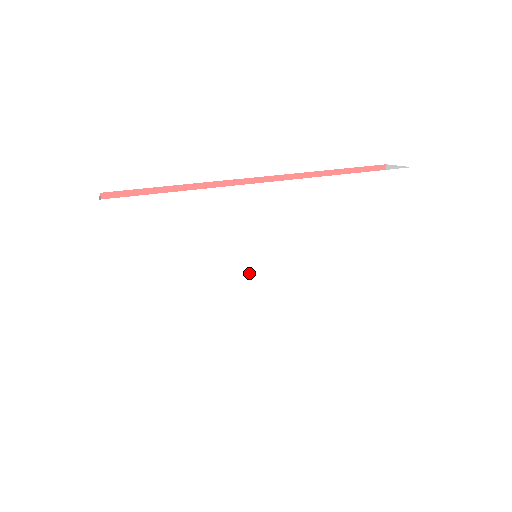
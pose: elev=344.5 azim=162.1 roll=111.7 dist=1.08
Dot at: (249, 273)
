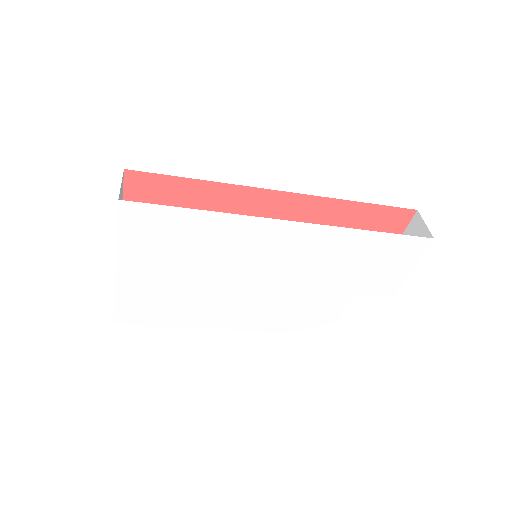
Dot at: (241, 280)
